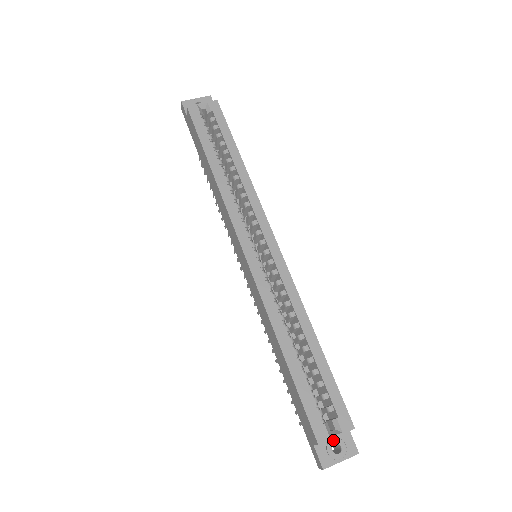
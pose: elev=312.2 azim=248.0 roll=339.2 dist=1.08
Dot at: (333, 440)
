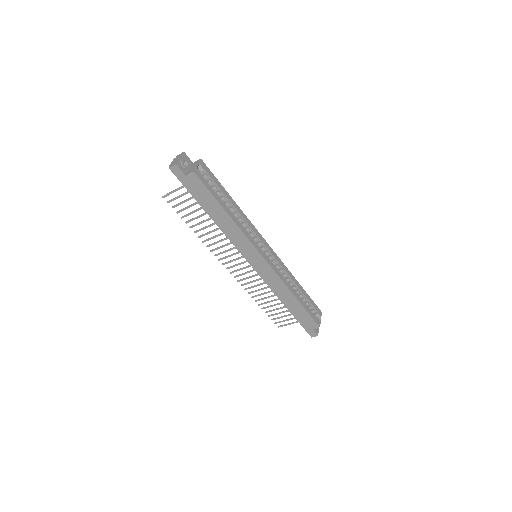
Dot at: occluded
